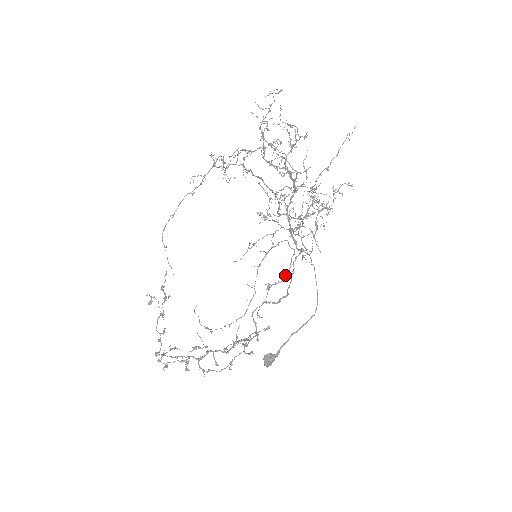
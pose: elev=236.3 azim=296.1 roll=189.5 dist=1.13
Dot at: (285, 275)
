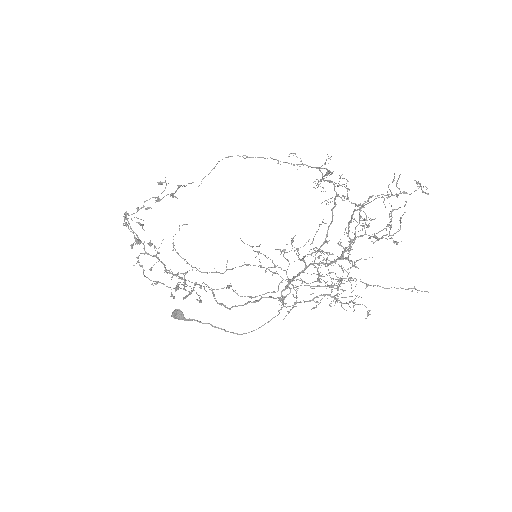
Dot at: occluded
